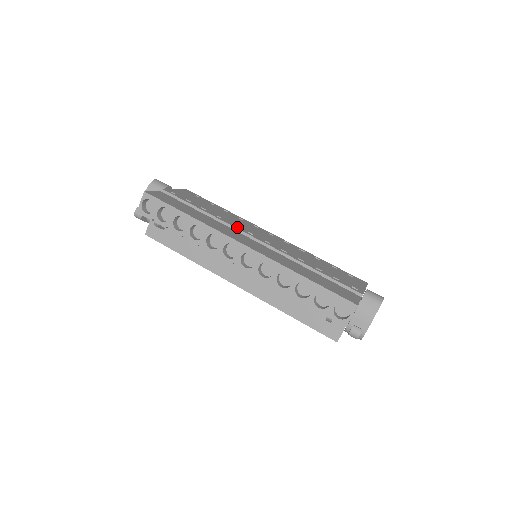
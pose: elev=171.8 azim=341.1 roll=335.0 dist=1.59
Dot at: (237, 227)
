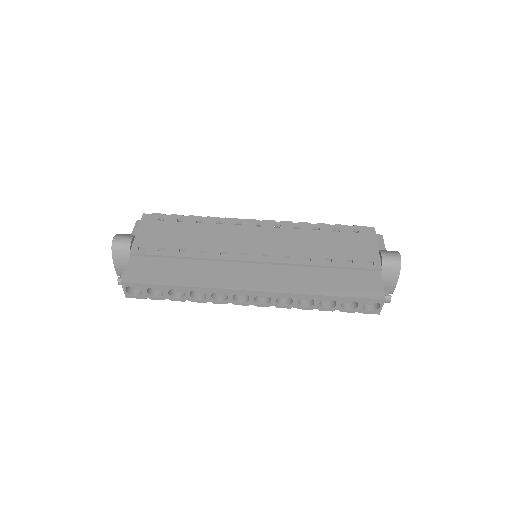
Dot at: (228, 256)
